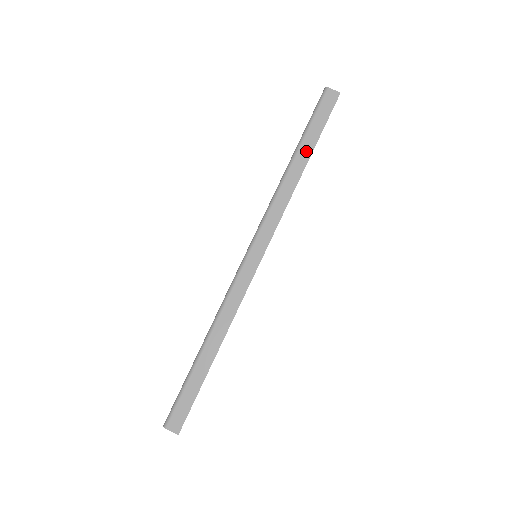
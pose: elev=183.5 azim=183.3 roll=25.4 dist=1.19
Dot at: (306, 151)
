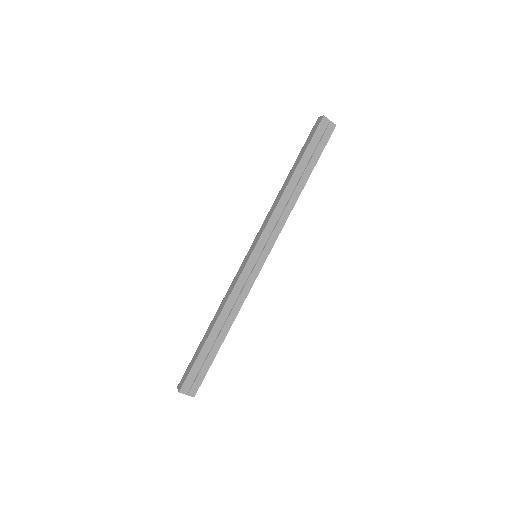
Dot at: (294, 167)
